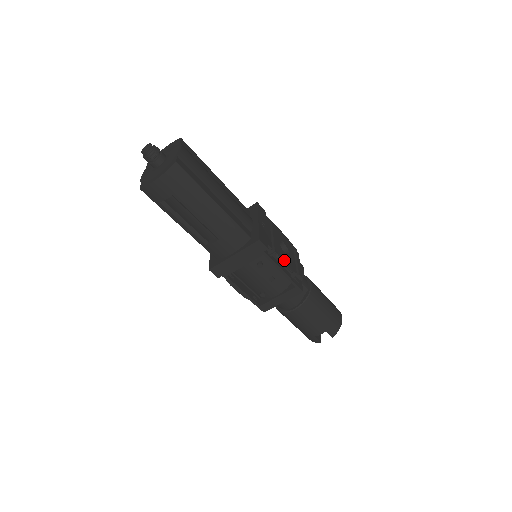
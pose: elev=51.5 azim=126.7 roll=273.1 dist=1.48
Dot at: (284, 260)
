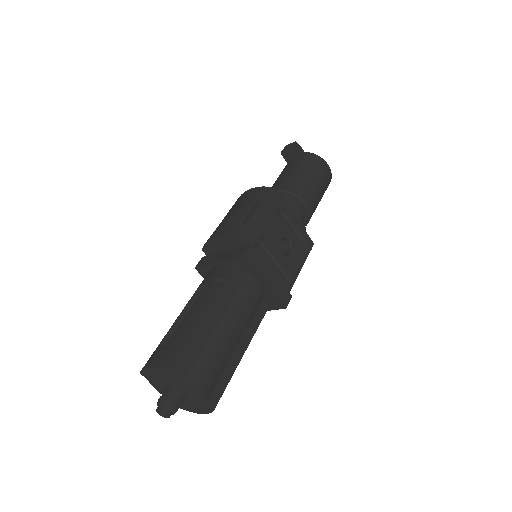
Dot at: (298, 267)
